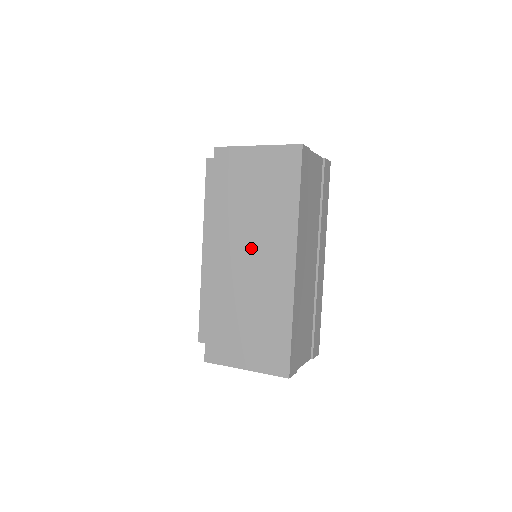
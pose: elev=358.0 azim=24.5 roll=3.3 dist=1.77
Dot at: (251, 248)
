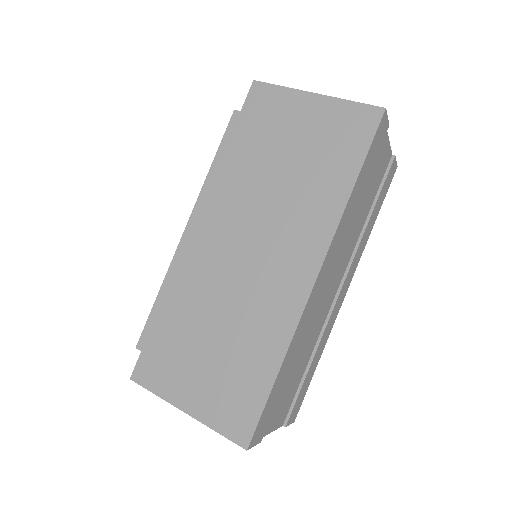
Dot at: (257, 235)
